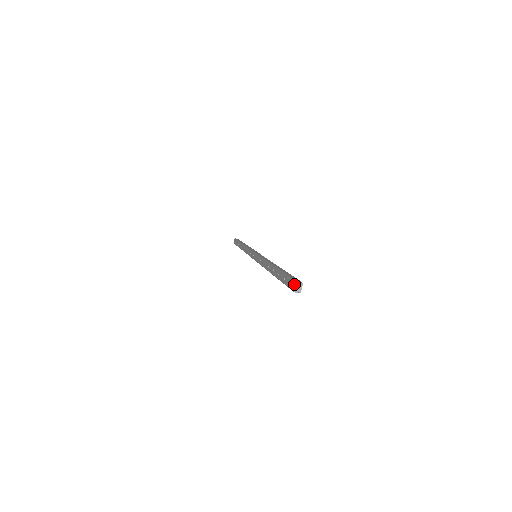
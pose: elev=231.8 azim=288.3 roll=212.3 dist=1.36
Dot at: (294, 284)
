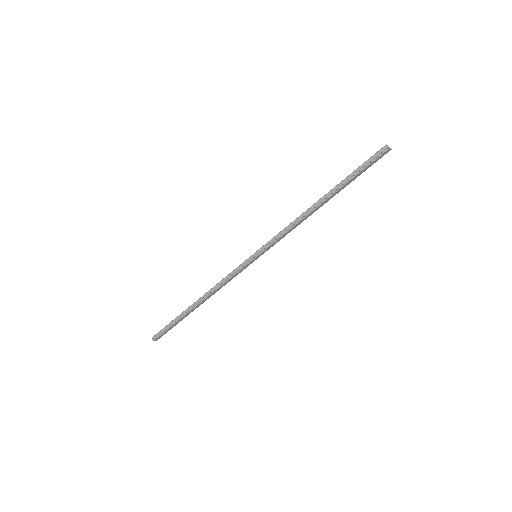
Dot at: (385, 146)
